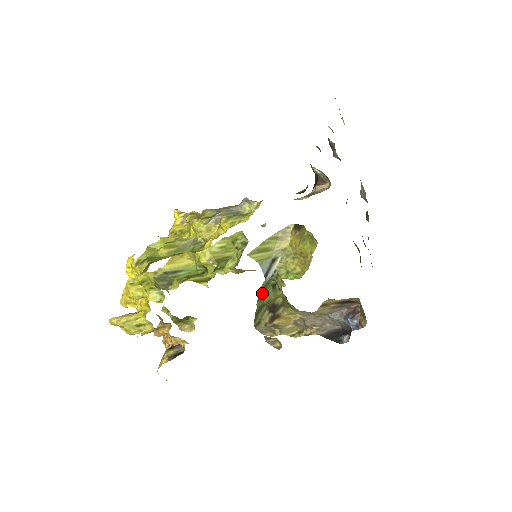
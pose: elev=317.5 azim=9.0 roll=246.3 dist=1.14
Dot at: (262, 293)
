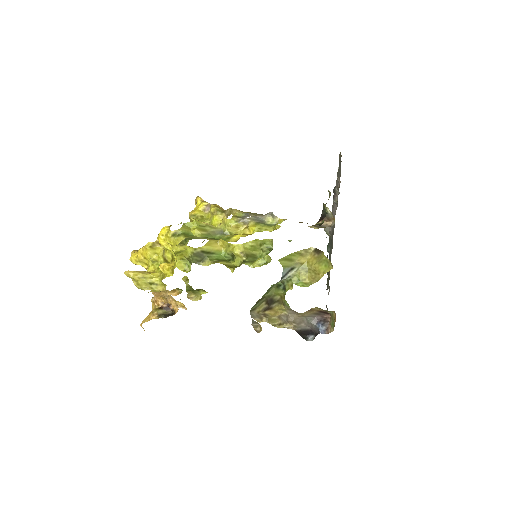
Dot at: occluded
